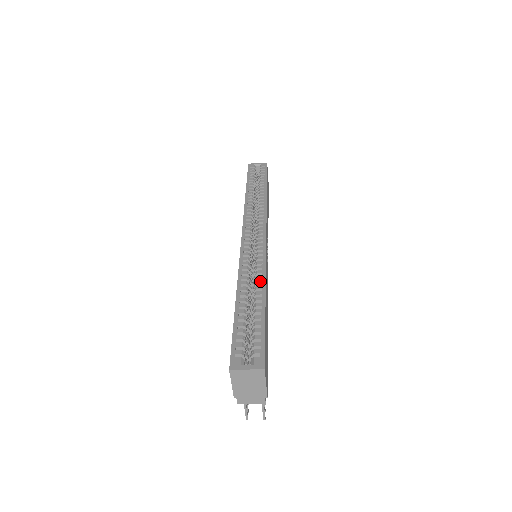
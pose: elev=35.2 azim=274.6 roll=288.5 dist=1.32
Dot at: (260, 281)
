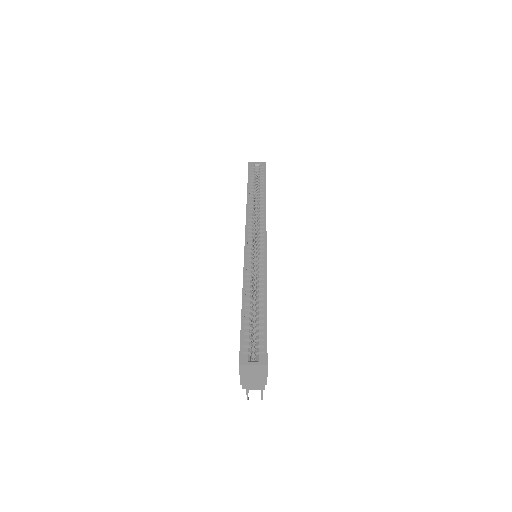
Dot at: (262, 285)
